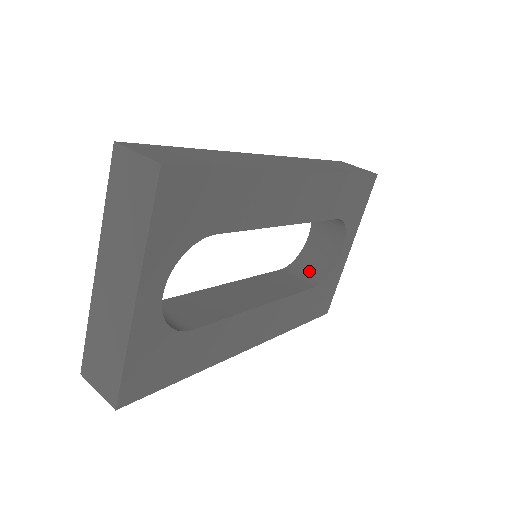
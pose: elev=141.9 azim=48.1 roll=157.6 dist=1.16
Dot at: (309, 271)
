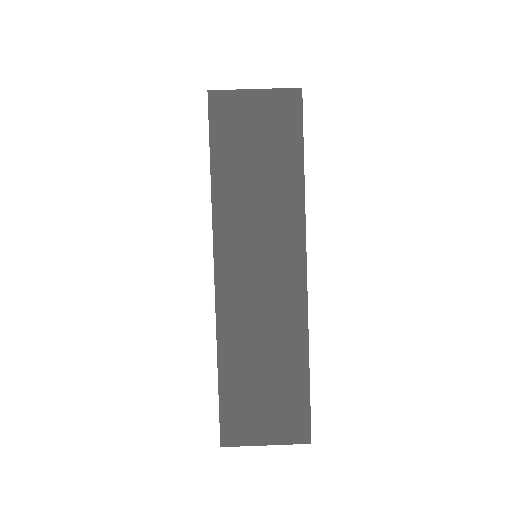
Dot at: occluded
